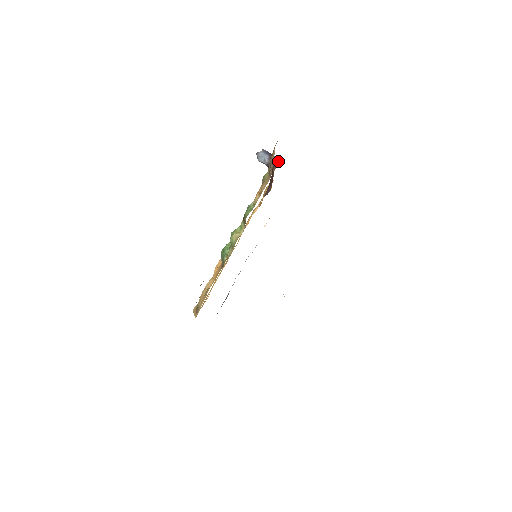
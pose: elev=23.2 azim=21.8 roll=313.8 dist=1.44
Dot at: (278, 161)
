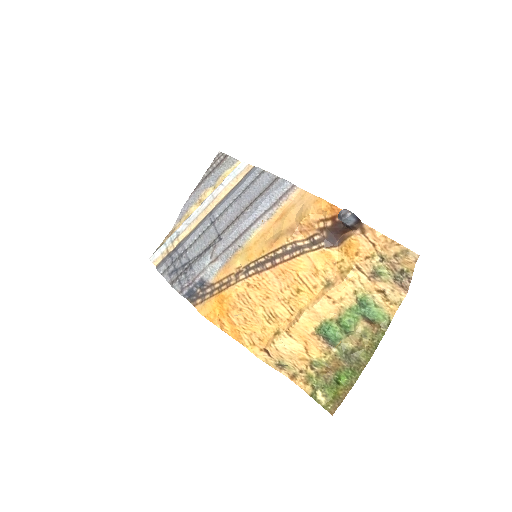
Dot at: (360, 222)
